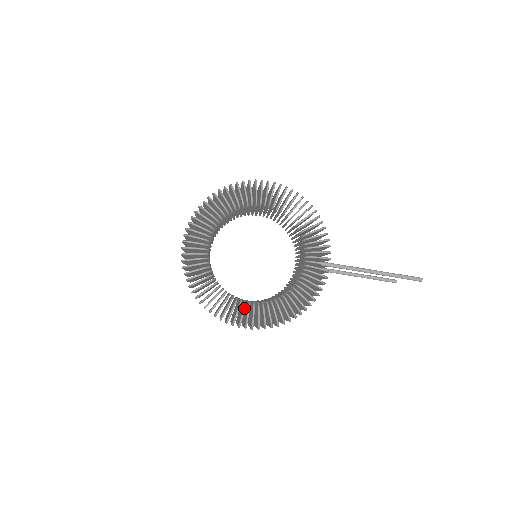
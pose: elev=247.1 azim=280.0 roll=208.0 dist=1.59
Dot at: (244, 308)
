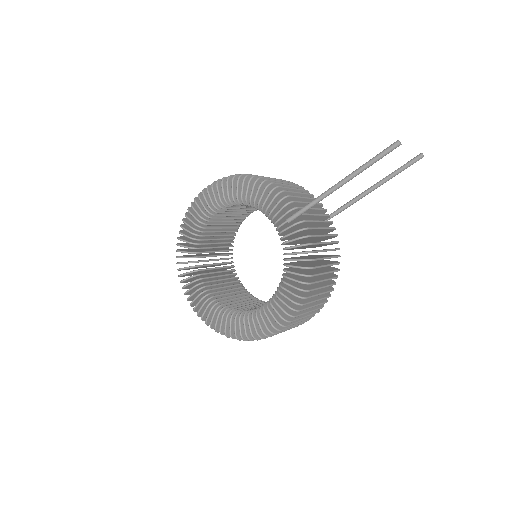
Dot at: (256, 317)
